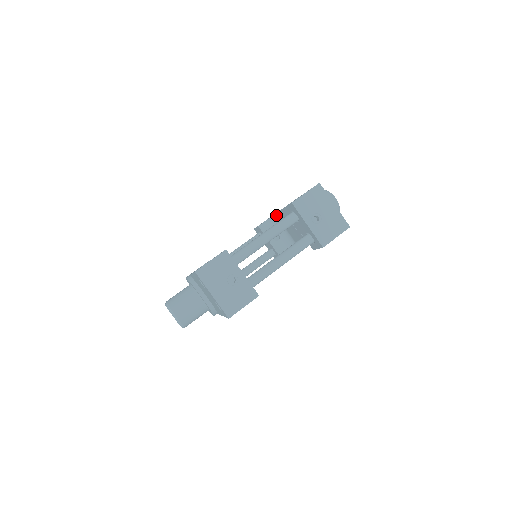
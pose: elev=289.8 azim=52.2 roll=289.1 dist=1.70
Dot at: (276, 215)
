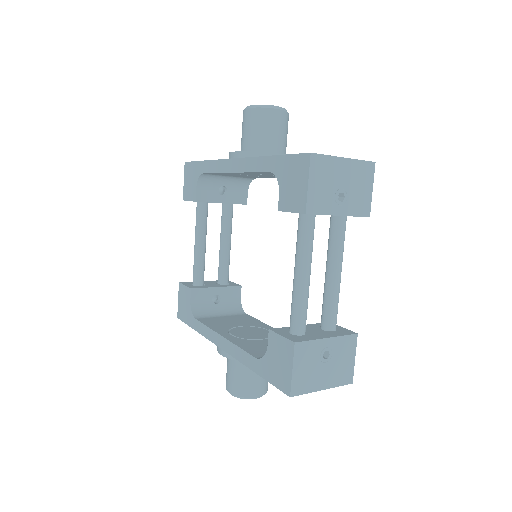
Dot at: (205, 174)
